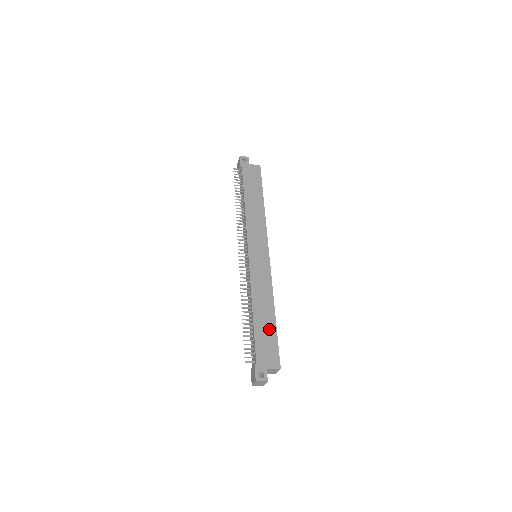
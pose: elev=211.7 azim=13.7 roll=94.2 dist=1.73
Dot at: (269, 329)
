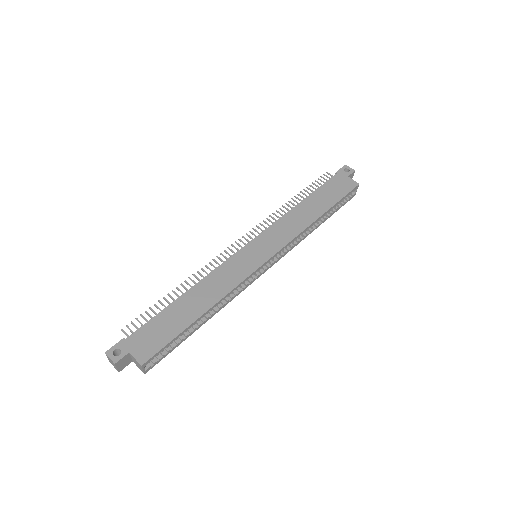
Dot at: (178, 322)
